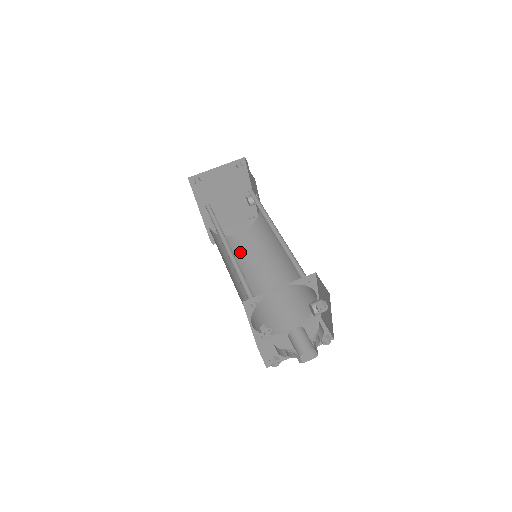
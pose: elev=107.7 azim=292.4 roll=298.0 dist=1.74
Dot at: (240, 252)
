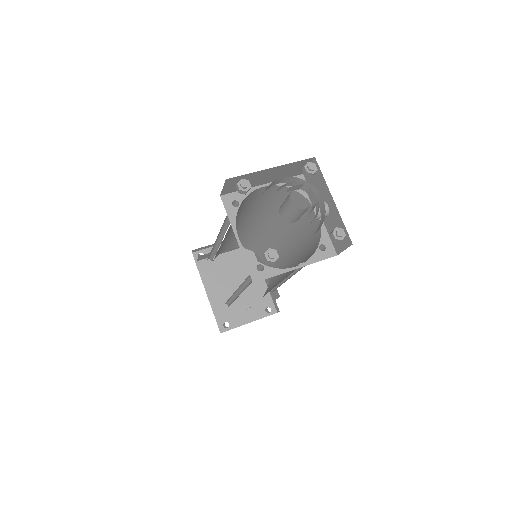
Dot at: occluded
